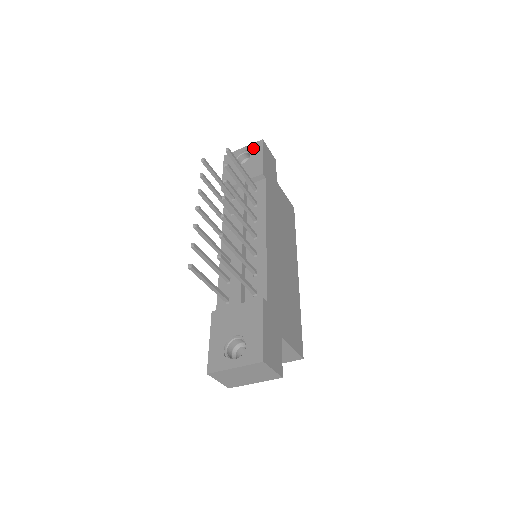
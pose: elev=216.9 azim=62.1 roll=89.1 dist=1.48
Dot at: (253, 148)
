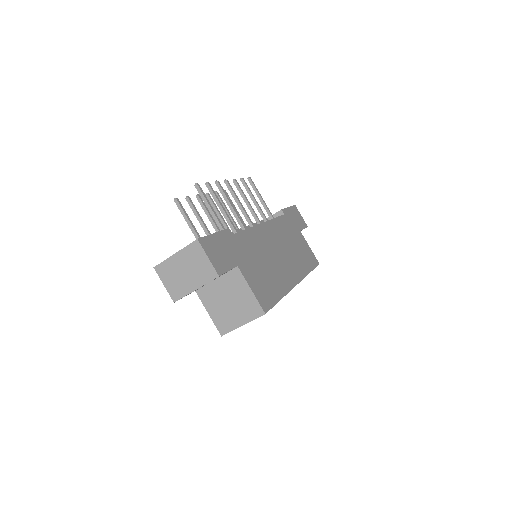
Dot at: occluded
